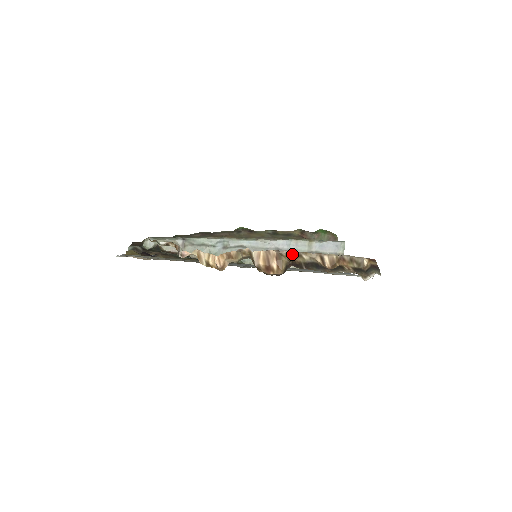
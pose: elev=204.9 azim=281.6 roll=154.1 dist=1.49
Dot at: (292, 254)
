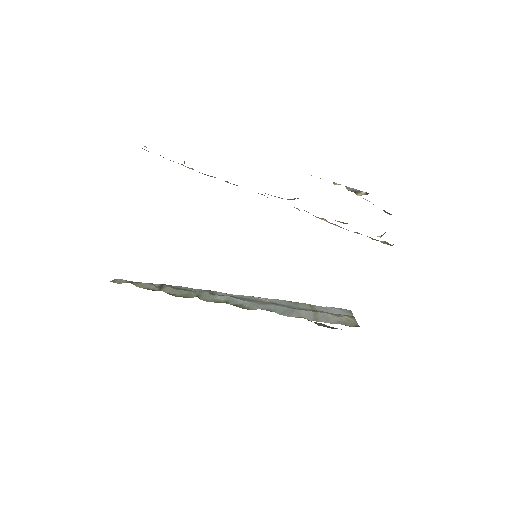
Dot at: occluded
